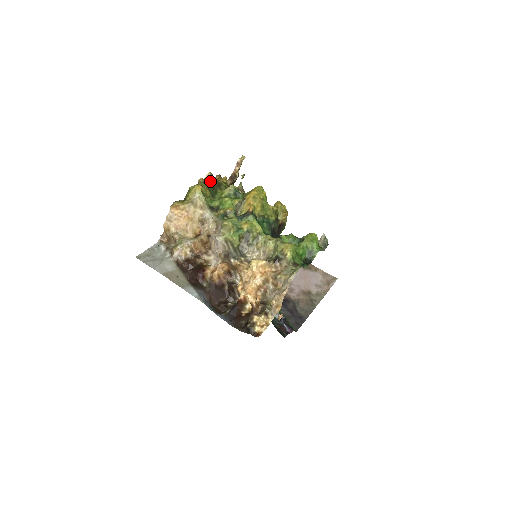
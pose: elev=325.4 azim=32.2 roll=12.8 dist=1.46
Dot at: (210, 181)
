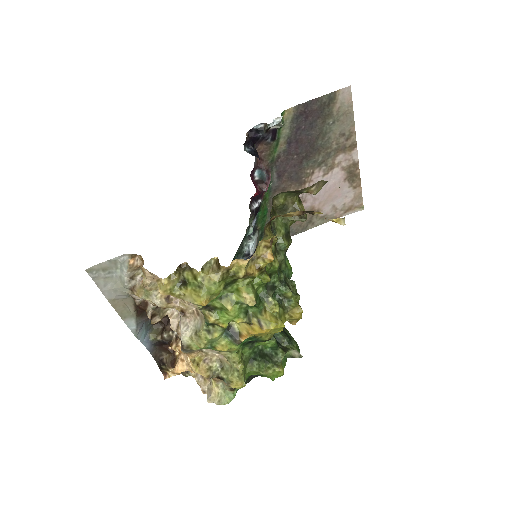
Dot at: (236, 276)
